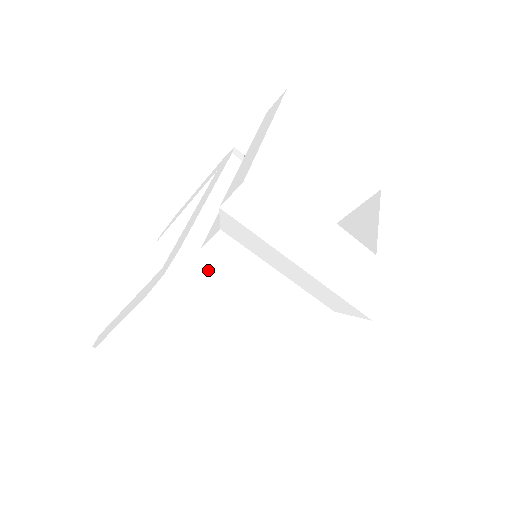
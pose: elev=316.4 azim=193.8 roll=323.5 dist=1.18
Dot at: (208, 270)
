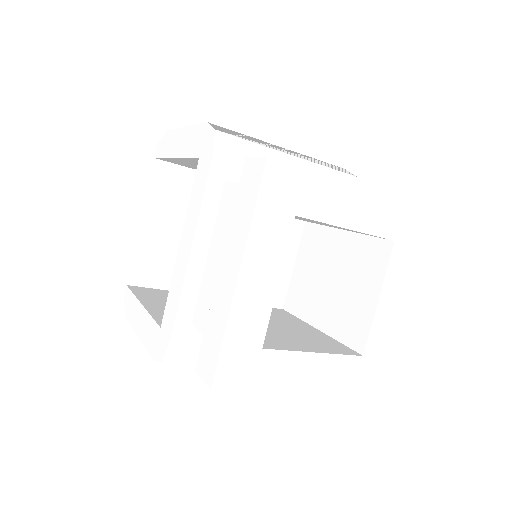
Dot at: occluded
